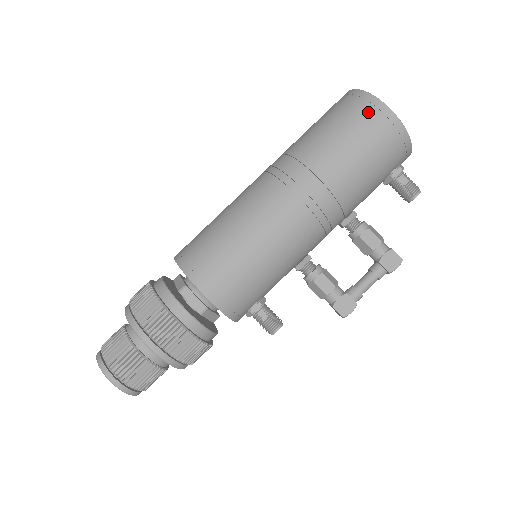
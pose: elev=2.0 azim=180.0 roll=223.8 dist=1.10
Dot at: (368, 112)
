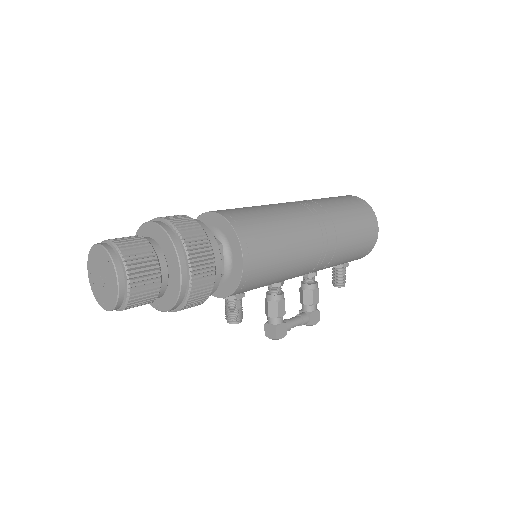
Dot at: (371, 222)
